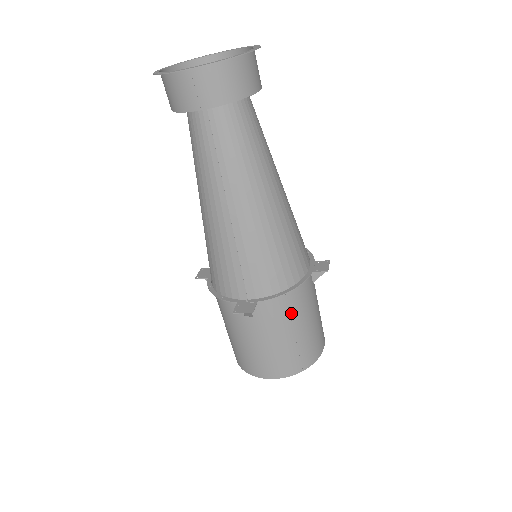
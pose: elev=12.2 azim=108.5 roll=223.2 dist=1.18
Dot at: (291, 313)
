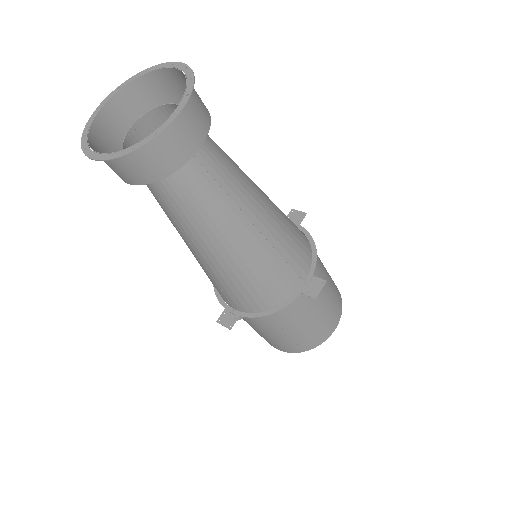
Dot at: (279, 323)
